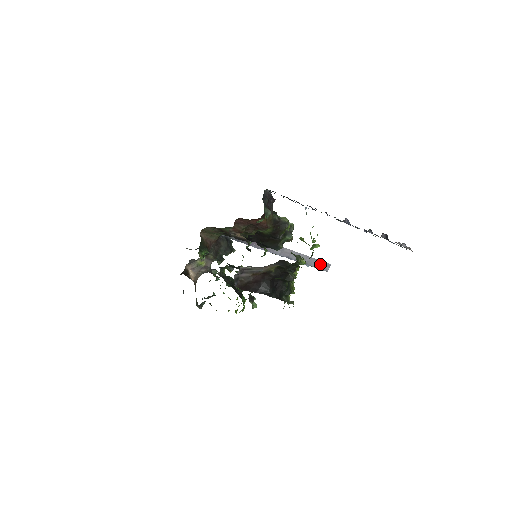
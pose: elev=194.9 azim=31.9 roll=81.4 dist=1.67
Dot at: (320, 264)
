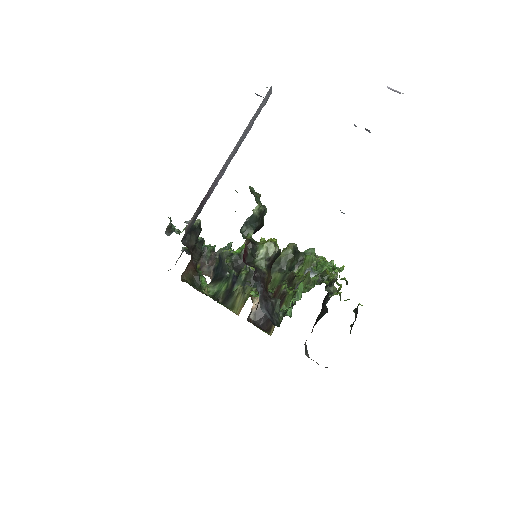
Dot at: (263, 104)
